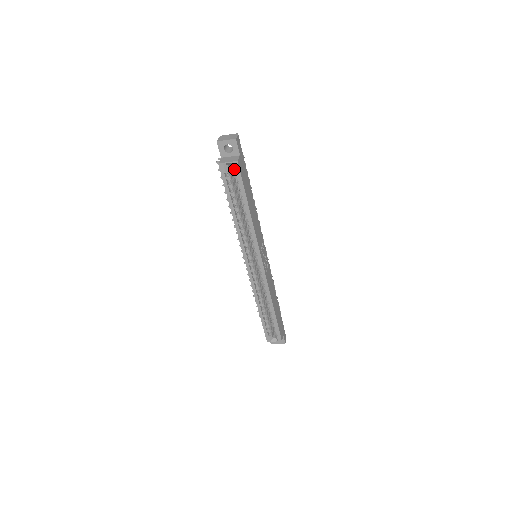
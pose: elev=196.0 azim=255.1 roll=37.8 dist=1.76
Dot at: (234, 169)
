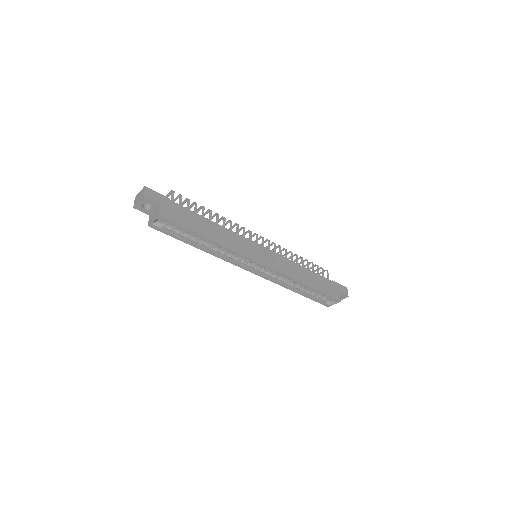
Dot at: occluded
